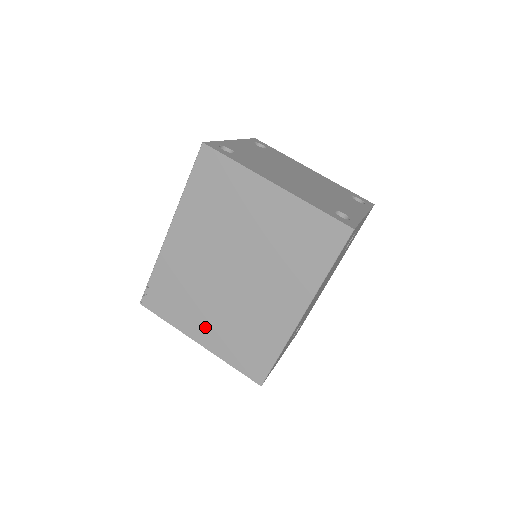
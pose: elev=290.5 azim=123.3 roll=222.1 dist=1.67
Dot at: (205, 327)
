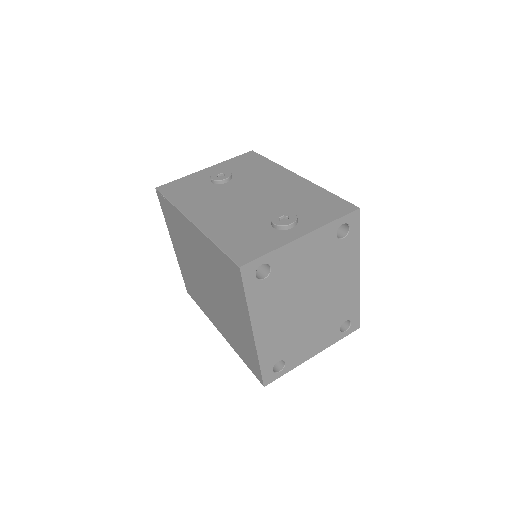
Dot at: (180, 252)
